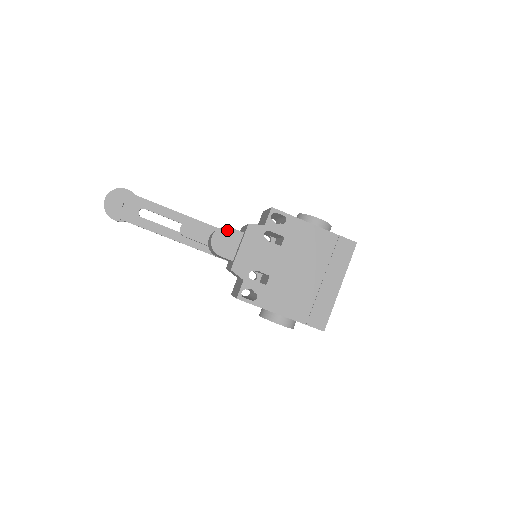
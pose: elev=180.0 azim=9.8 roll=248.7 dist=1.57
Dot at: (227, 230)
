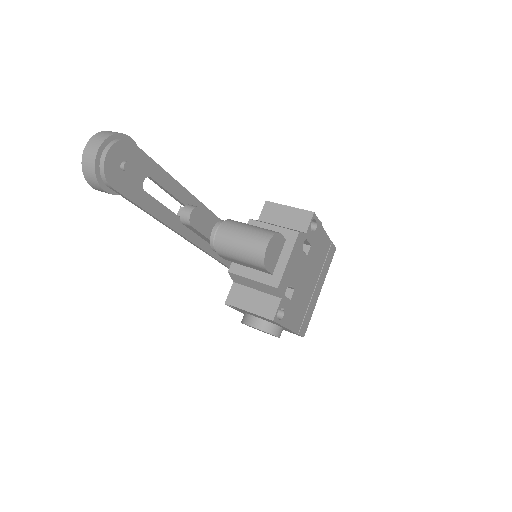
Dot at: (278, 237)
